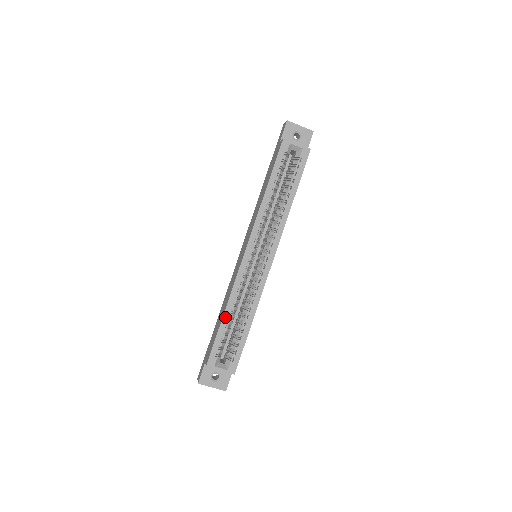
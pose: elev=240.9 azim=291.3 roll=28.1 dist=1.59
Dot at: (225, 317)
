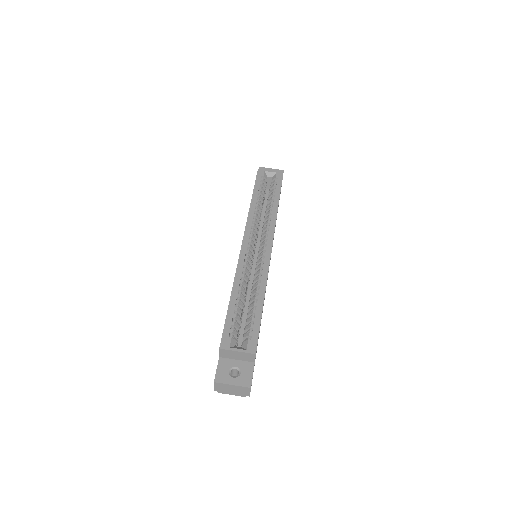
Dot at: (233, 297)
